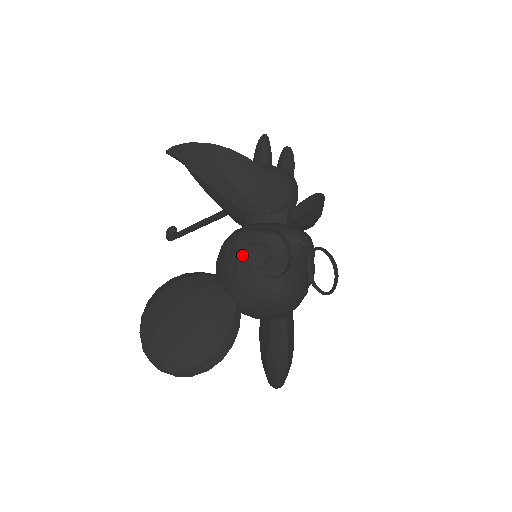
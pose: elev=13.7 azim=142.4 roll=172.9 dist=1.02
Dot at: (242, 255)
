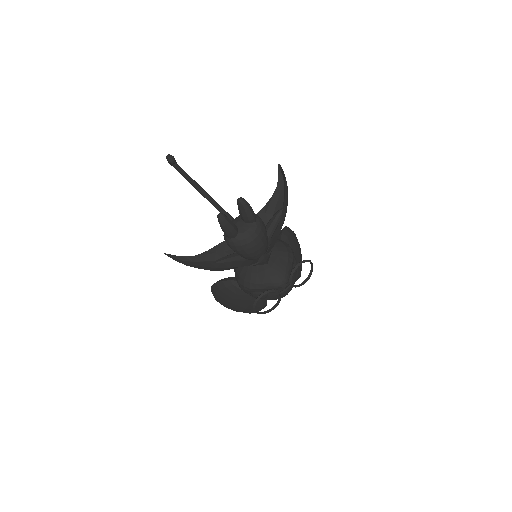
Dot at: (252, 295)
